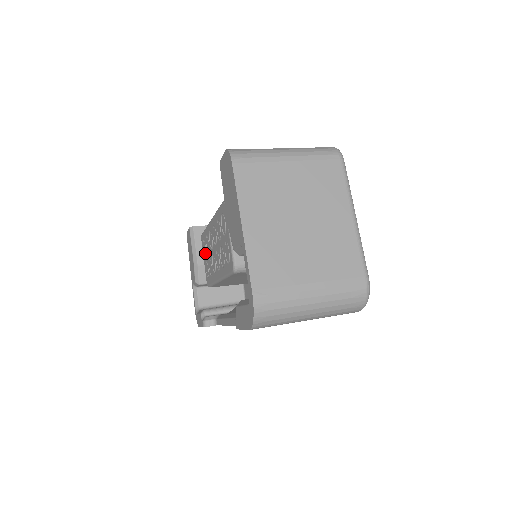
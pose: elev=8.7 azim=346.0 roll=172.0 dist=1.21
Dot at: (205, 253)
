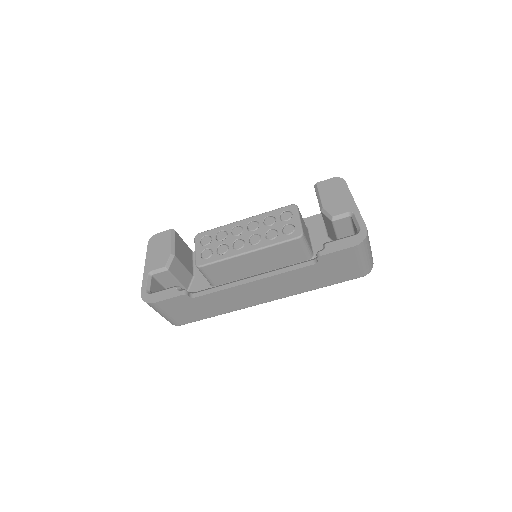
Dot at: (207, 243)
